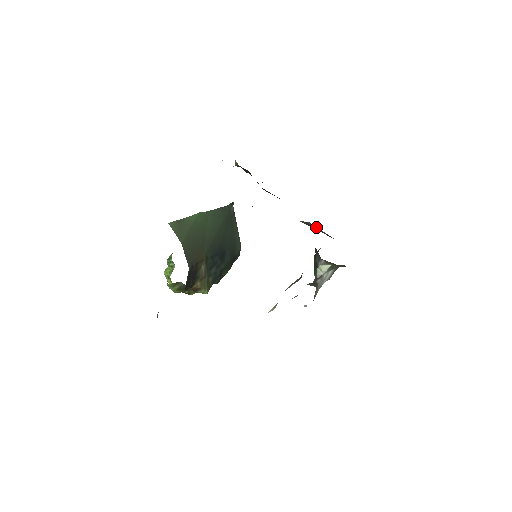
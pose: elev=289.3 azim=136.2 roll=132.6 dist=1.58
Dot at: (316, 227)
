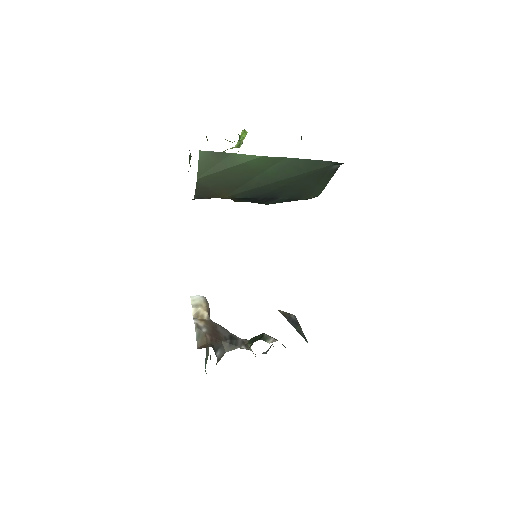
Dot at: (298, 324)
